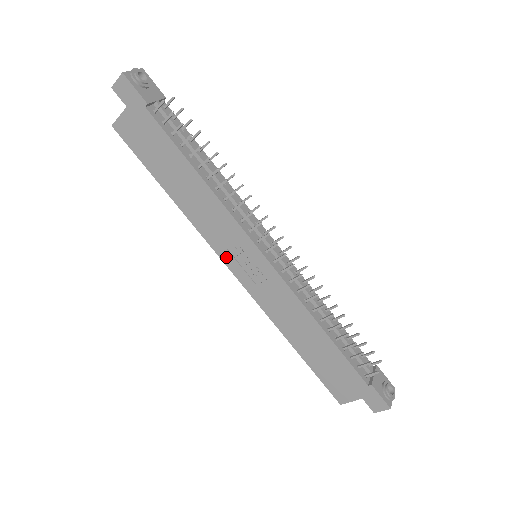
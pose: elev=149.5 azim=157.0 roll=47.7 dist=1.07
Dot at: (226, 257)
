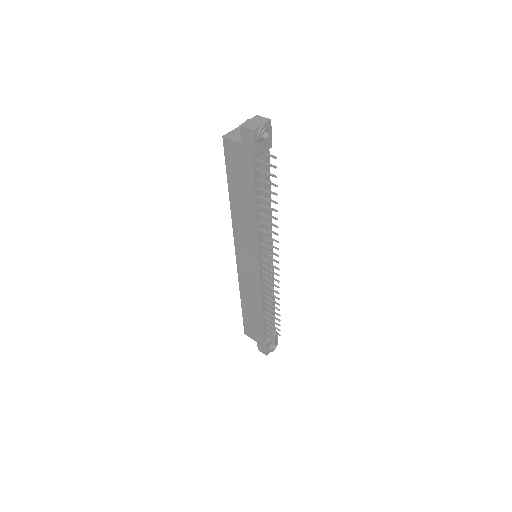
Dot at: (238, 247)
